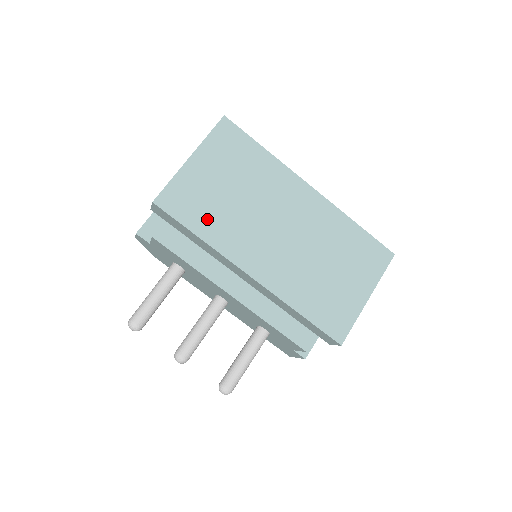
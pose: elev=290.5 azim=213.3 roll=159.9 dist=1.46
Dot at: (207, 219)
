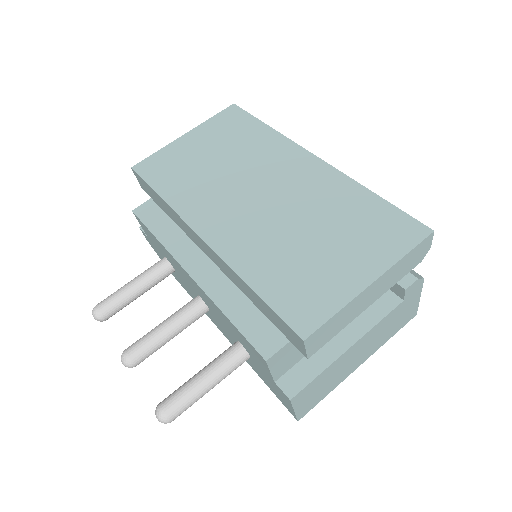
Dot at: (177, 182)
